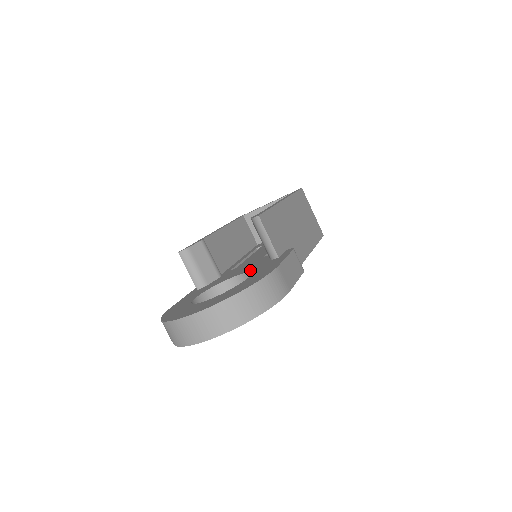
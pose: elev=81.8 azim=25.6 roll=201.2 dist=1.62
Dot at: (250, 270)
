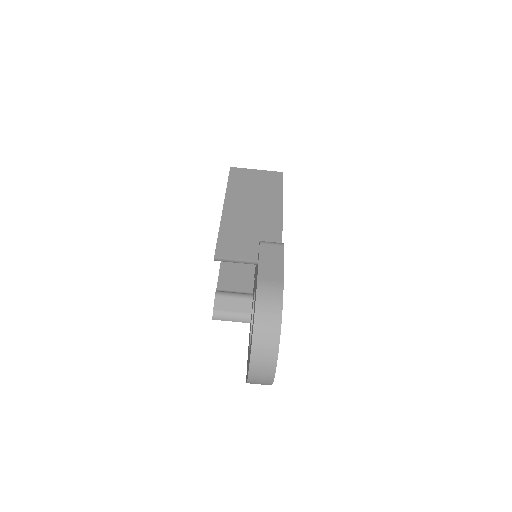
Dot at: occluded
